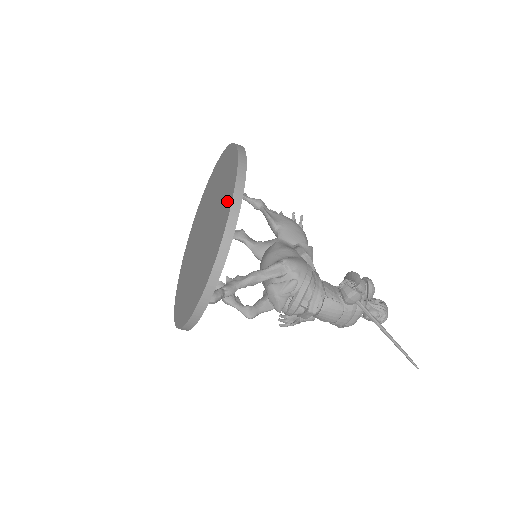
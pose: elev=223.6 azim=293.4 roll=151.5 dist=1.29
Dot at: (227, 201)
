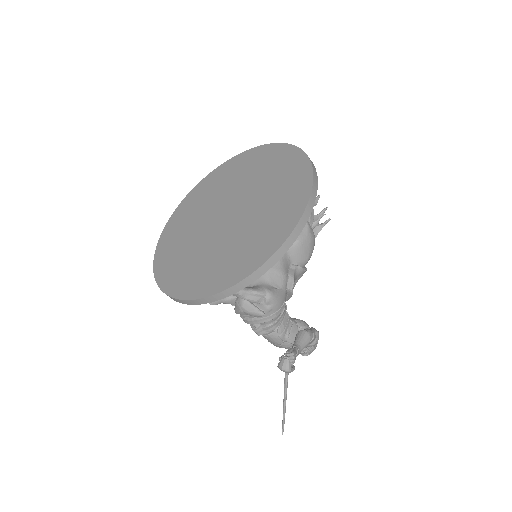
Dot at: (255, 255)
